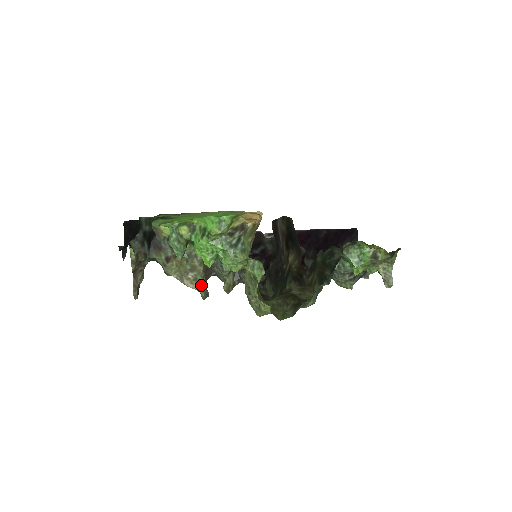
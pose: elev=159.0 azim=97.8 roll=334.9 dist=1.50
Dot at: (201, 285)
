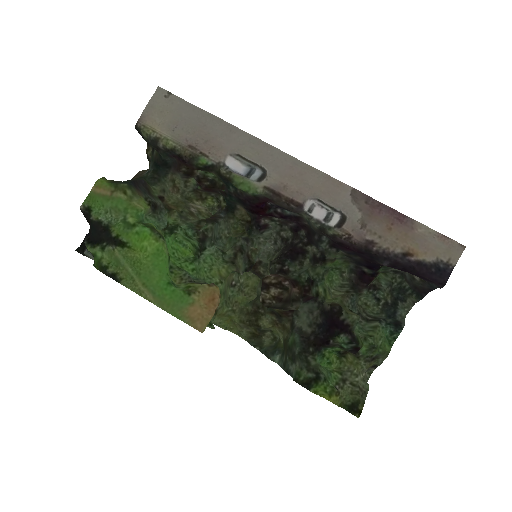
Dot at: (208, 214)
